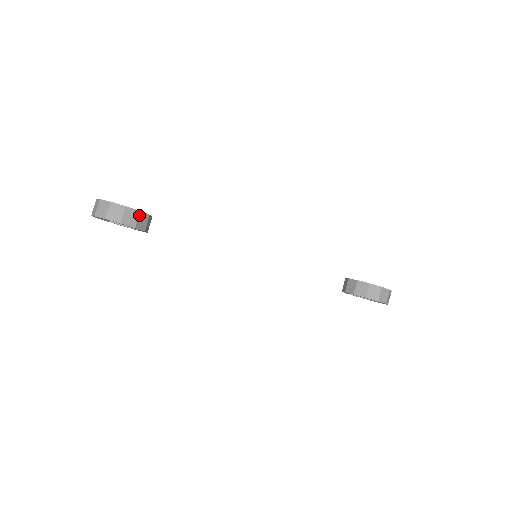
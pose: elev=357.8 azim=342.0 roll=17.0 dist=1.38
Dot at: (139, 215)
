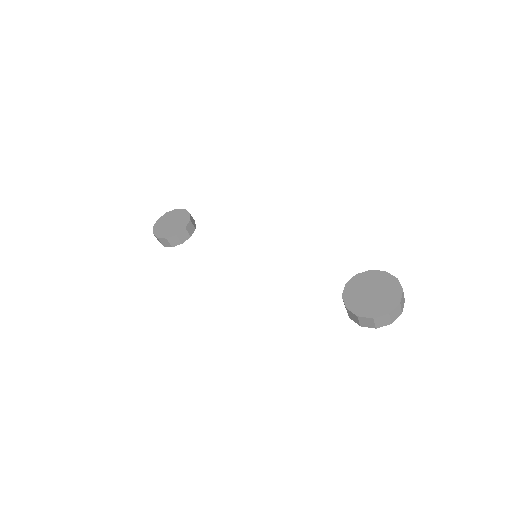
Dot at: (168, 240)
